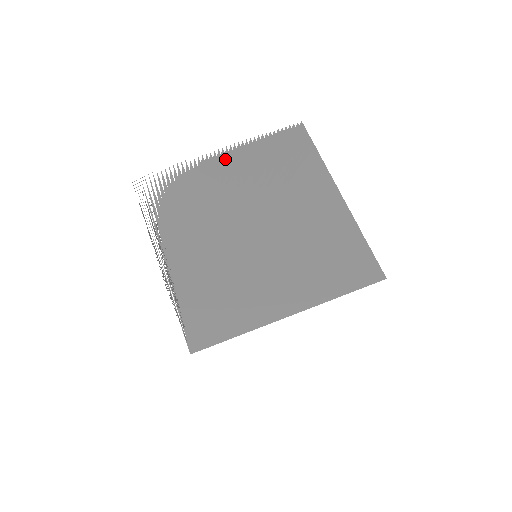
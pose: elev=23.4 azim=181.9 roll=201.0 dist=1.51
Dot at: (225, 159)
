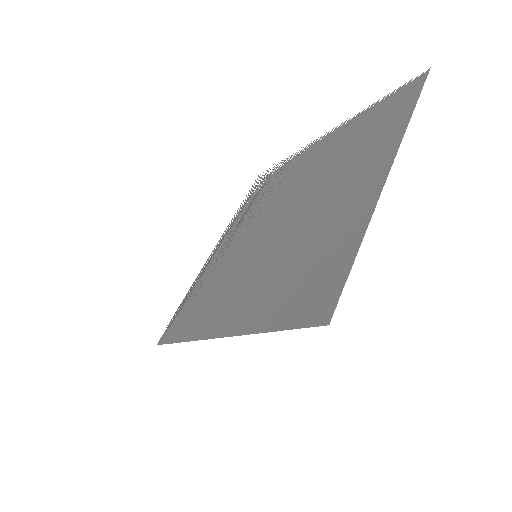
Dot at: (323, 142)
